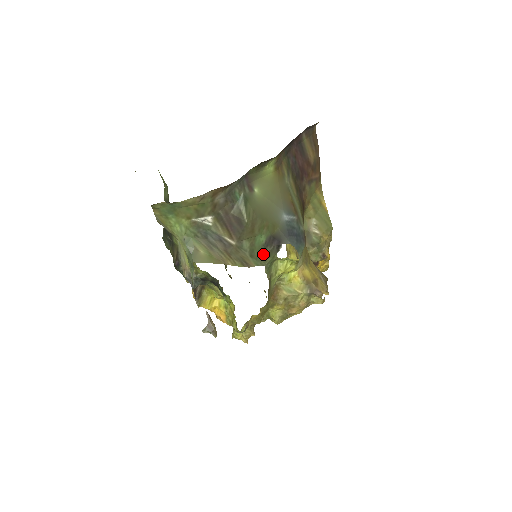
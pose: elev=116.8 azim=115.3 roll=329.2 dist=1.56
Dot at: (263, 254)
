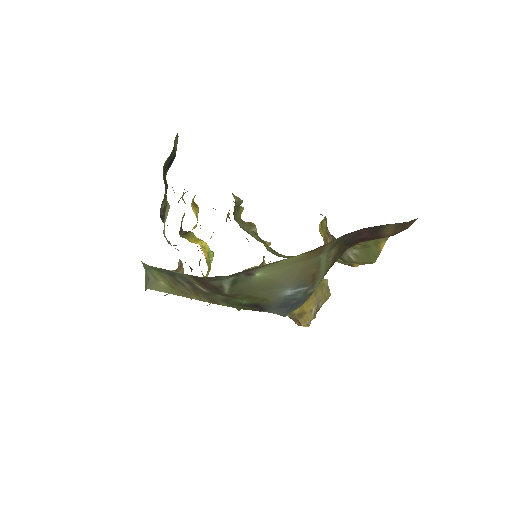
Dot at: (239, 306)
